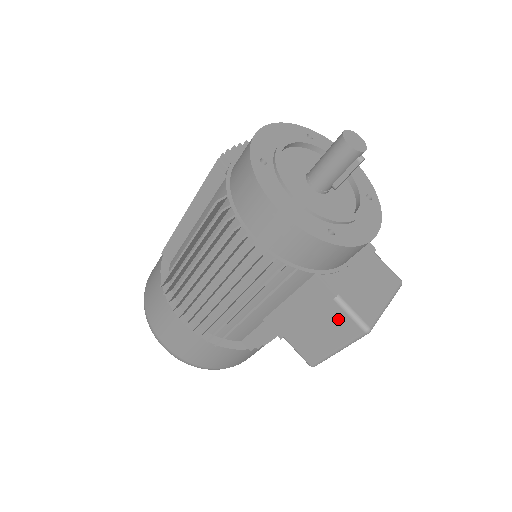
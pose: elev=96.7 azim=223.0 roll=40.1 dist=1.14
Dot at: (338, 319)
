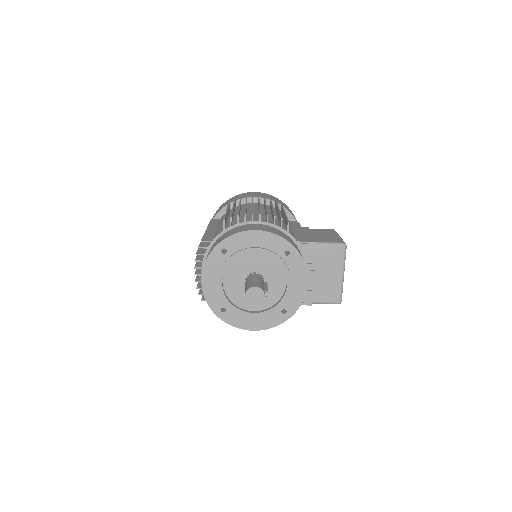
Dot at: occluded
